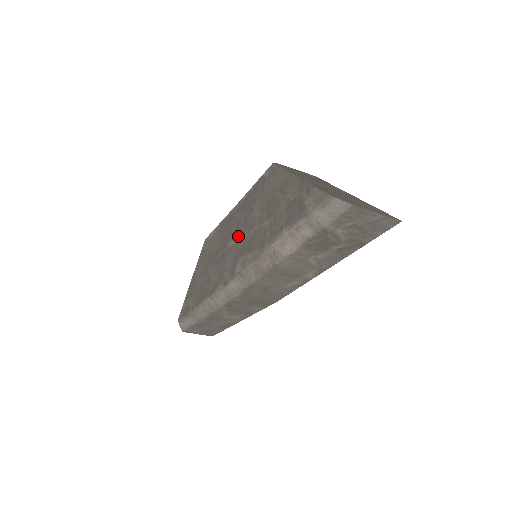
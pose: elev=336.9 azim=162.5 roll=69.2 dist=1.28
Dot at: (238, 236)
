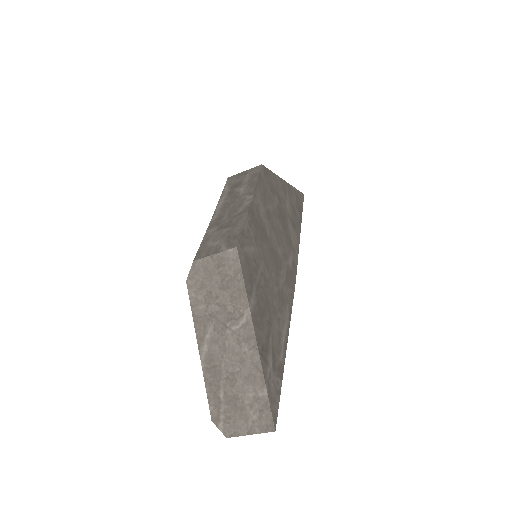
Dot at: occluded
